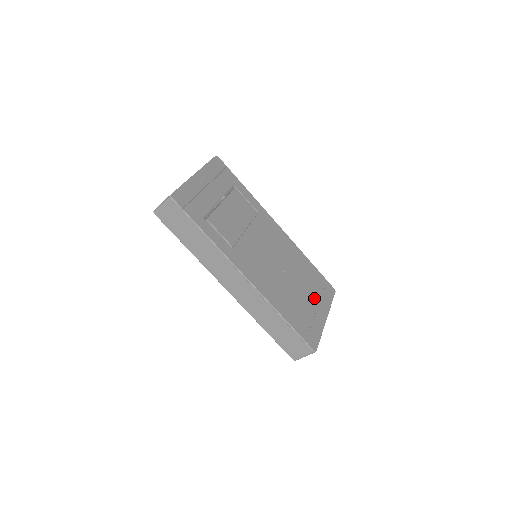
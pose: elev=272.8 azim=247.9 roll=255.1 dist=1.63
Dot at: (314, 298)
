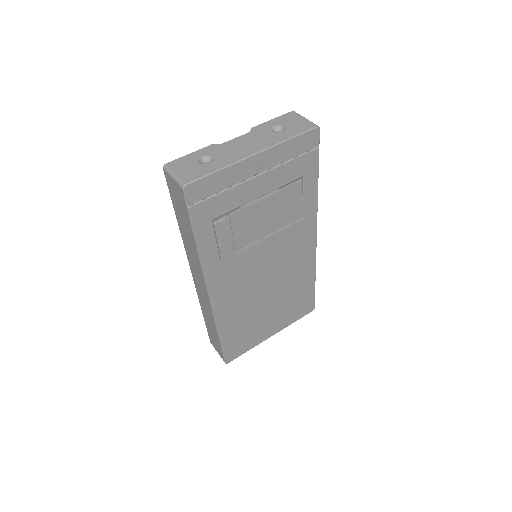
Dot at: (278, 316)
